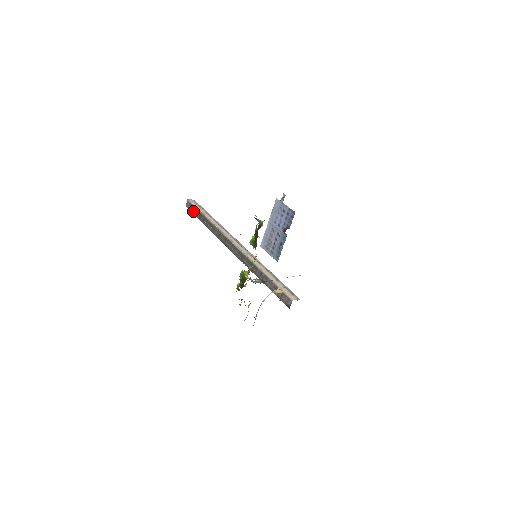
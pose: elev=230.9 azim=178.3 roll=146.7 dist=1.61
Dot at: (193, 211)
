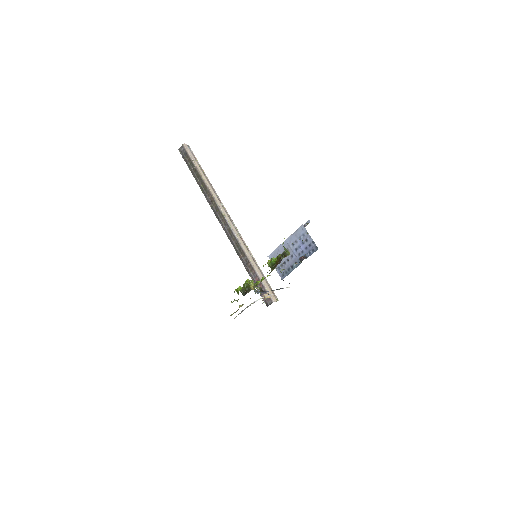
Dot at: (187, 160)
